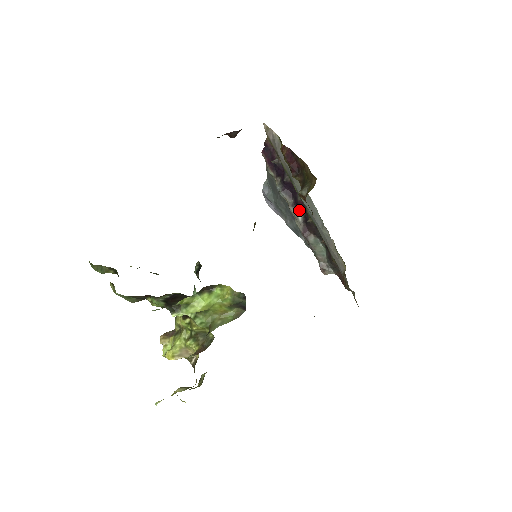
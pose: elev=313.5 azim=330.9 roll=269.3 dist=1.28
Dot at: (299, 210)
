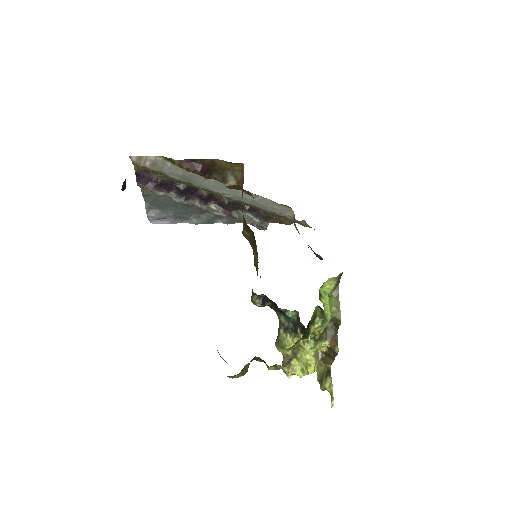
Dot at: (208, 203)
